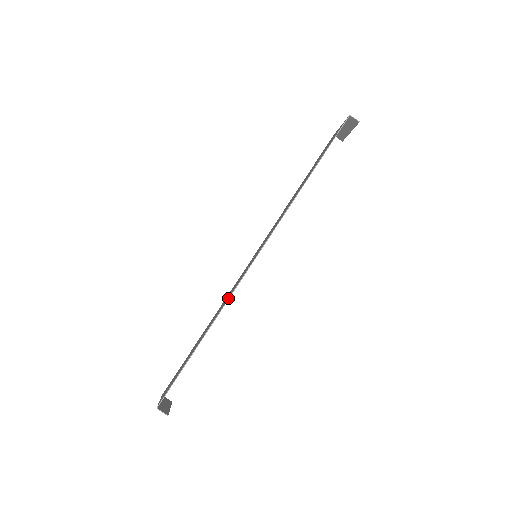
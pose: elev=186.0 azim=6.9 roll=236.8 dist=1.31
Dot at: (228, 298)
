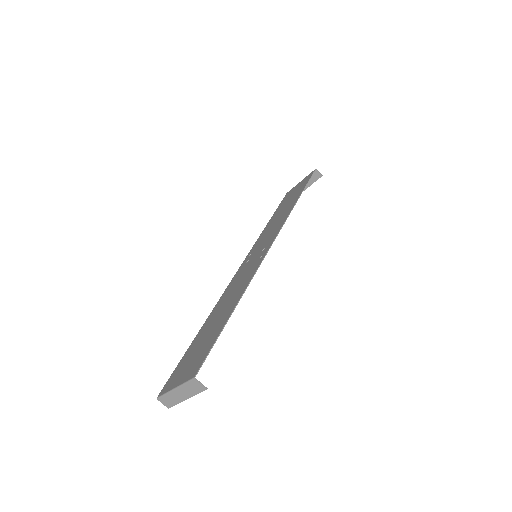
Dot at: (253, 274)
